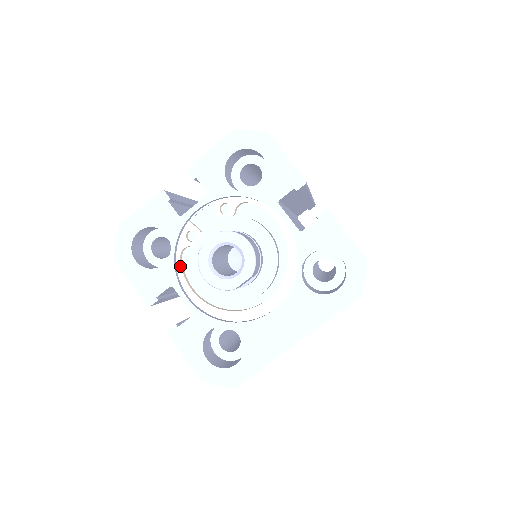
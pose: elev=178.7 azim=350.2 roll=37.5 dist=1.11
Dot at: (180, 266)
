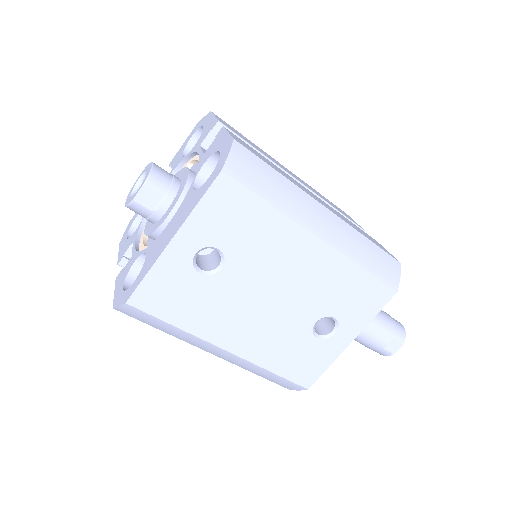
Dot at: occluded
